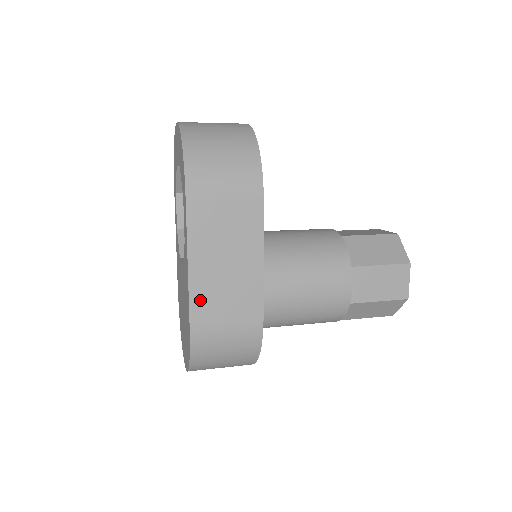
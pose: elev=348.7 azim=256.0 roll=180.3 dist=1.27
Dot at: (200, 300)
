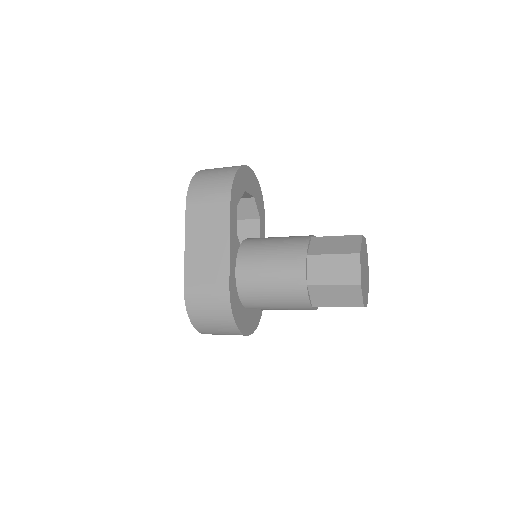
Dot at: (191, 269)
